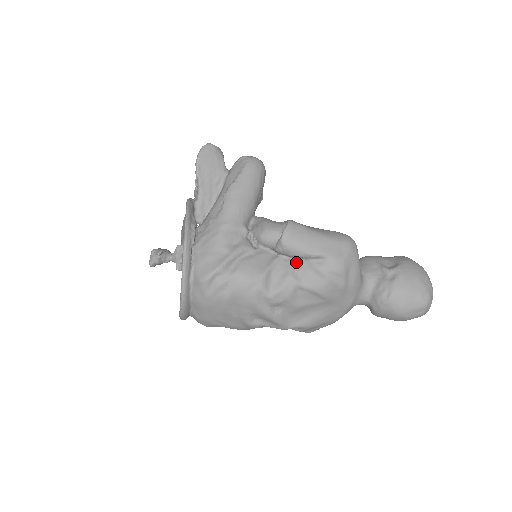
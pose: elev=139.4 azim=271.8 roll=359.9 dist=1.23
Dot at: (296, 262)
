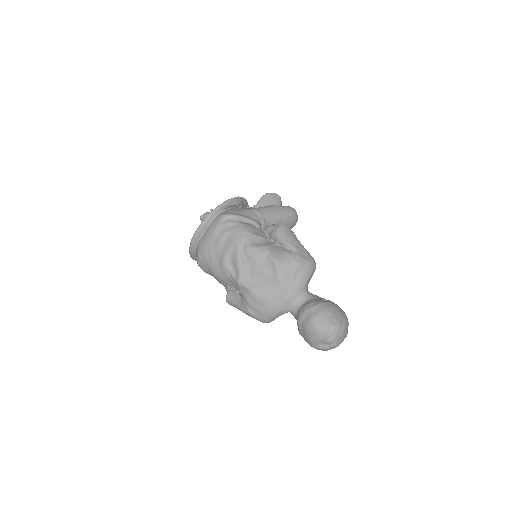
Dot at: (276, 246)
